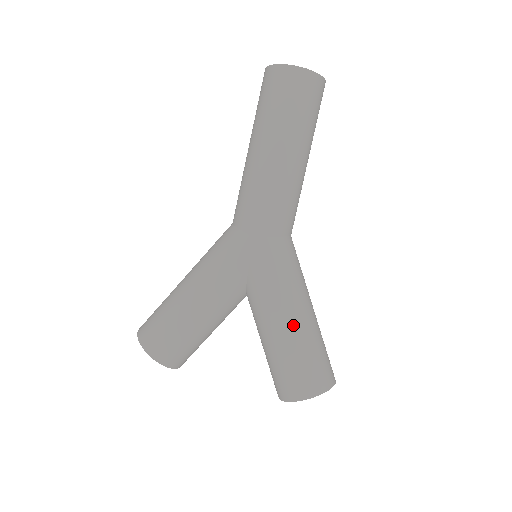
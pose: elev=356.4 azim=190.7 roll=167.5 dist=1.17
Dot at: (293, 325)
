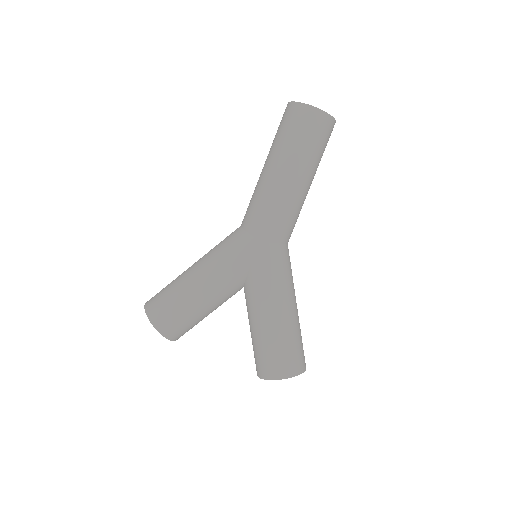
Dot at: (280, 317)
